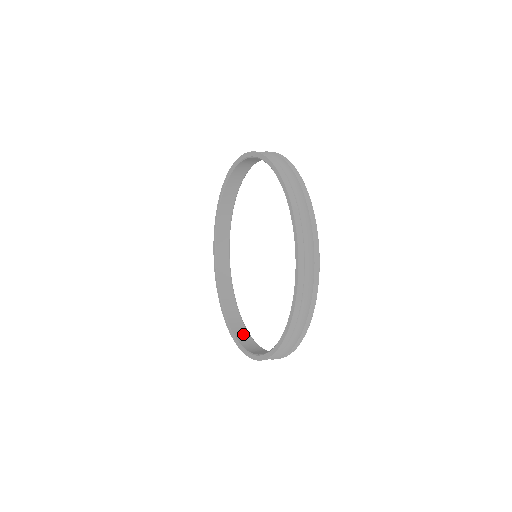
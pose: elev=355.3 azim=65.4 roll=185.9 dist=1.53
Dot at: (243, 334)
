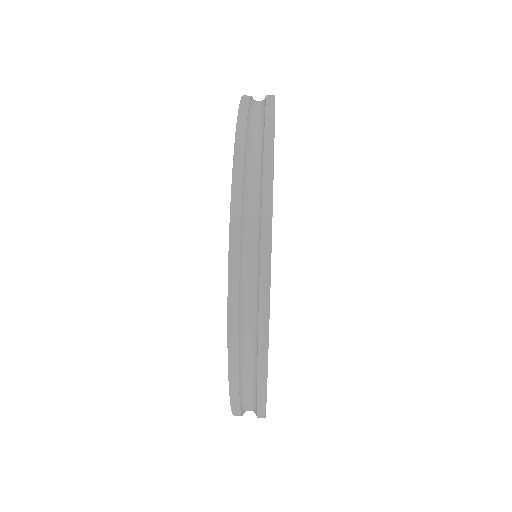
Dot at: occluded
